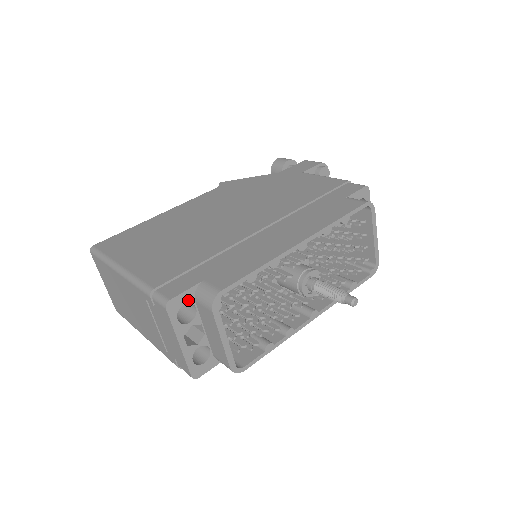
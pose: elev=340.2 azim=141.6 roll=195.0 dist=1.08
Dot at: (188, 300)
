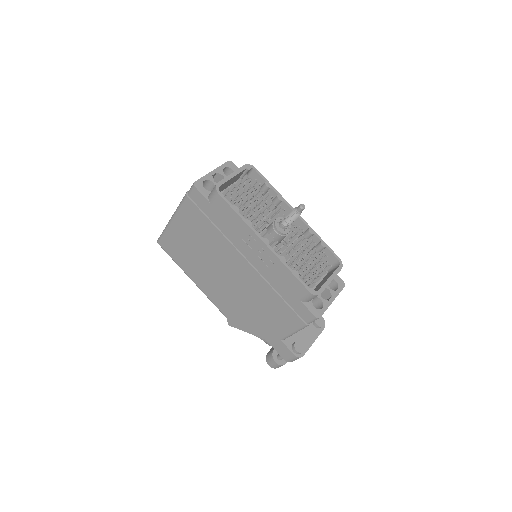
Dot at: occluded
